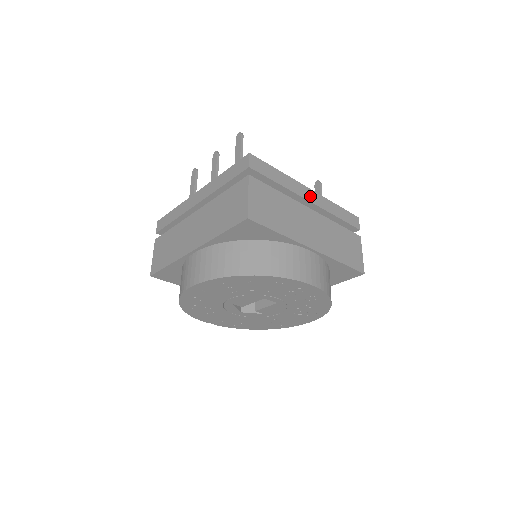
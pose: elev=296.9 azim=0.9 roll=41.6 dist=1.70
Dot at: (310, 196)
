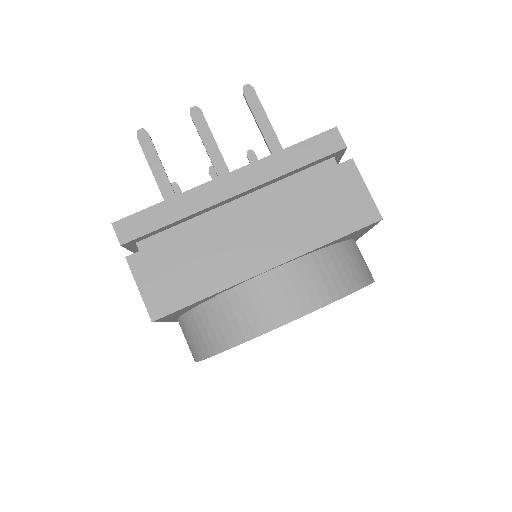
Dot at: occluded
